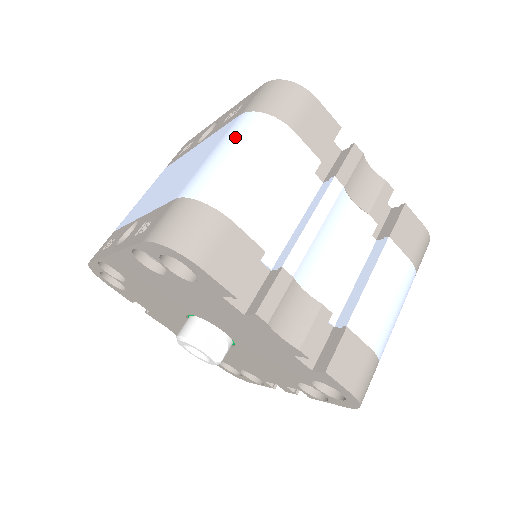
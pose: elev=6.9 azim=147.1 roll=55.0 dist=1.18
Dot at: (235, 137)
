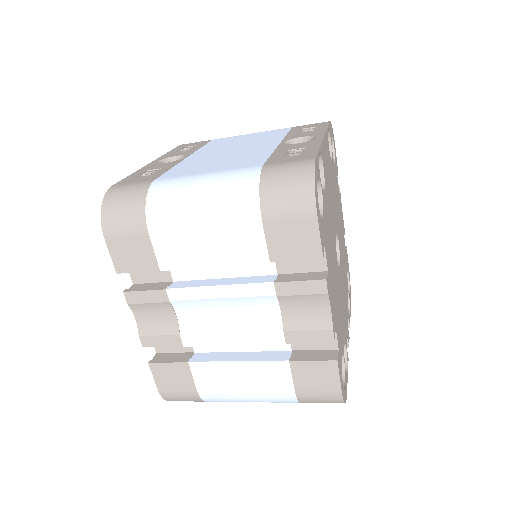
Dot at: (222, 181)
